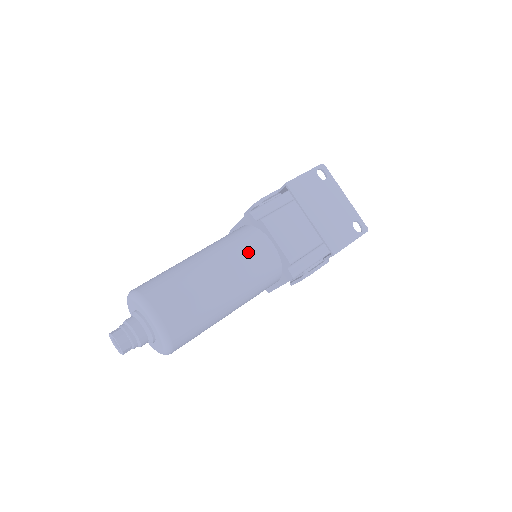
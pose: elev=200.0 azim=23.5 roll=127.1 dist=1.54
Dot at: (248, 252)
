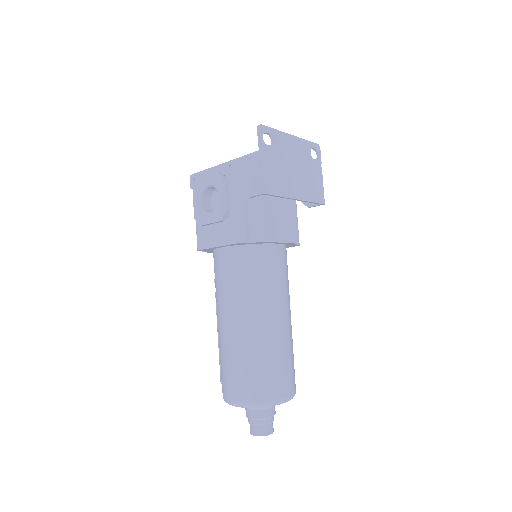
Dot at: (275, 276)
